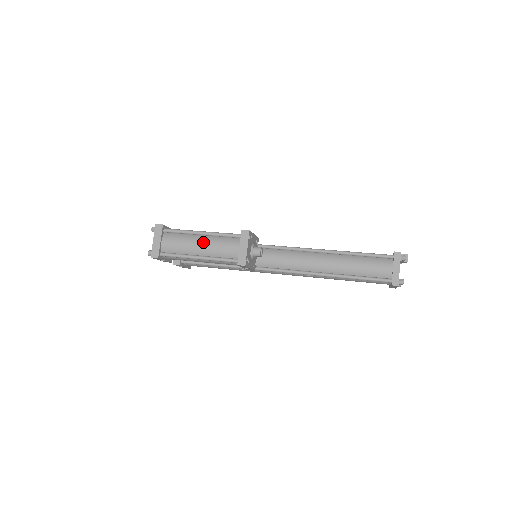
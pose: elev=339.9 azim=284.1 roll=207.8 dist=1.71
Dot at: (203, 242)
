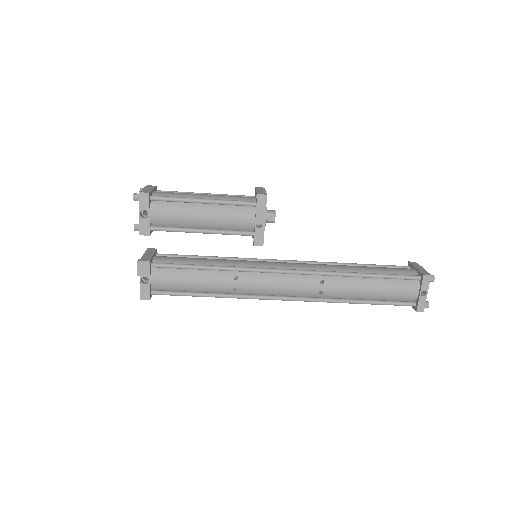
Dot at: occluded
